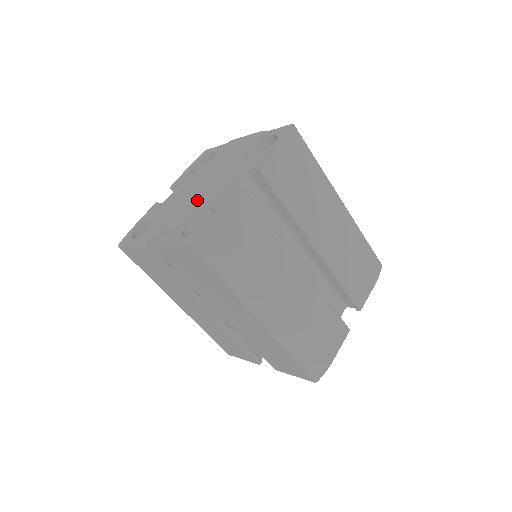
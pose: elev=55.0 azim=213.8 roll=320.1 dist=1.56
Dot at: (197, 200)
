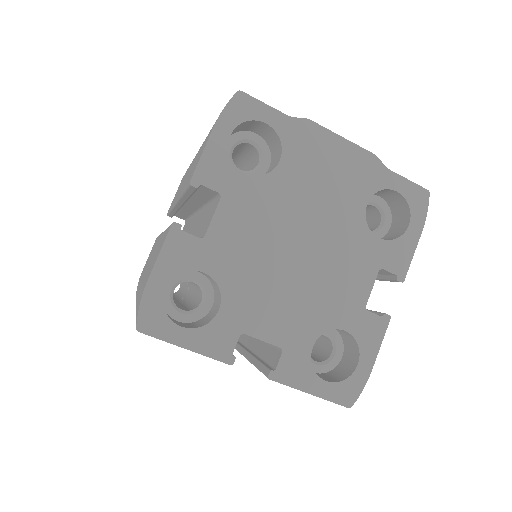
Dot at: (306, 292)
